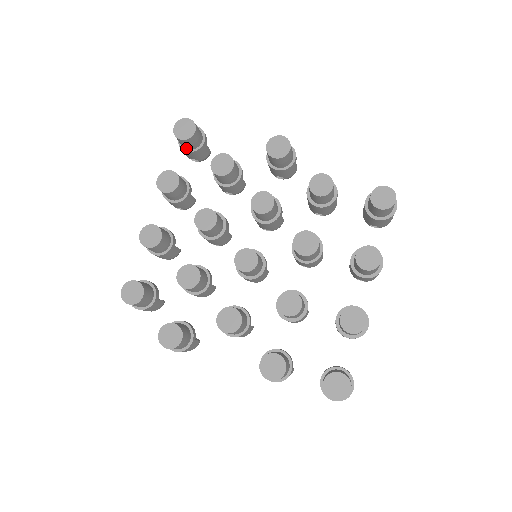
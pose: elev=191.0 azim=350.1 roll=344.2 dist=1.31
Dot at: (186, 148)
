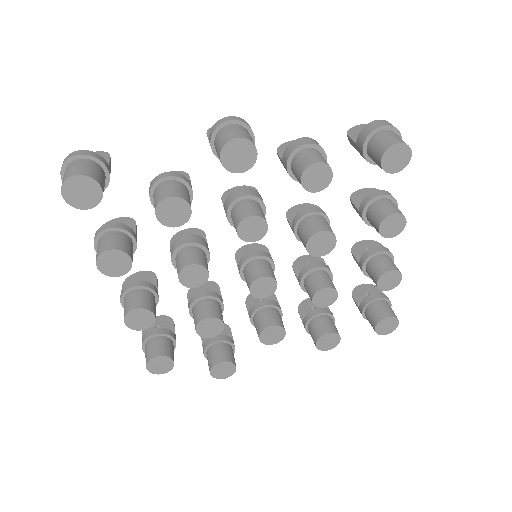
Dot at: occluded
